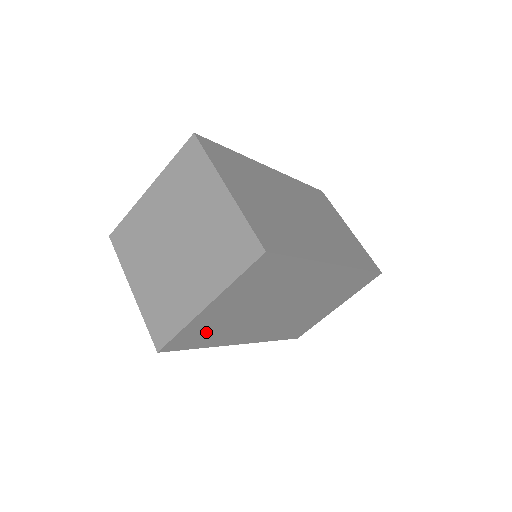
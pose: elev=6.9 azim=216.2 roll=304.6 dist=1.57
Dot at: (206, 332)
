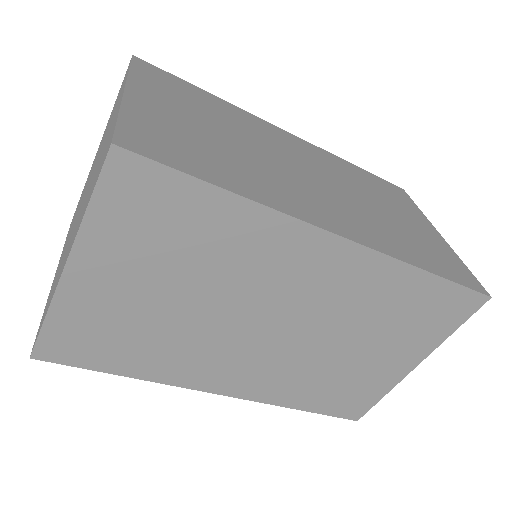
Dot at: (111, 339)
